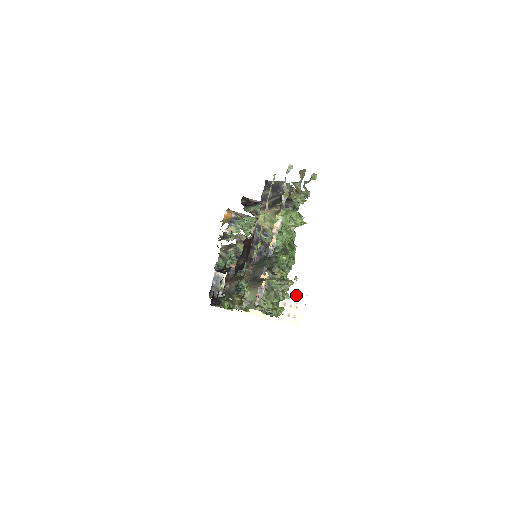
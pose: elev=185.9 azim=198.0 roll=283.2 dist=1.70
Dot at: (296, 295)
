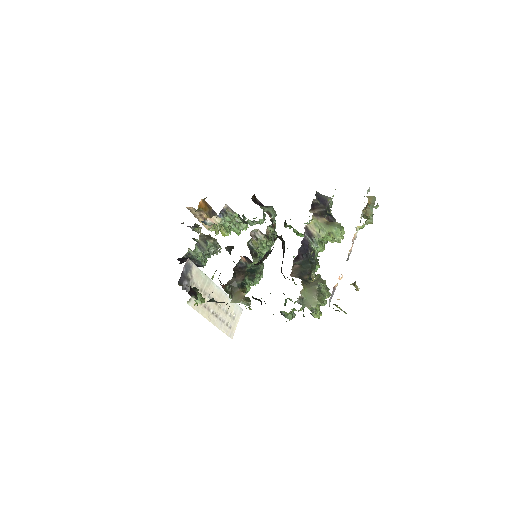
Dot at: (236, 306)
